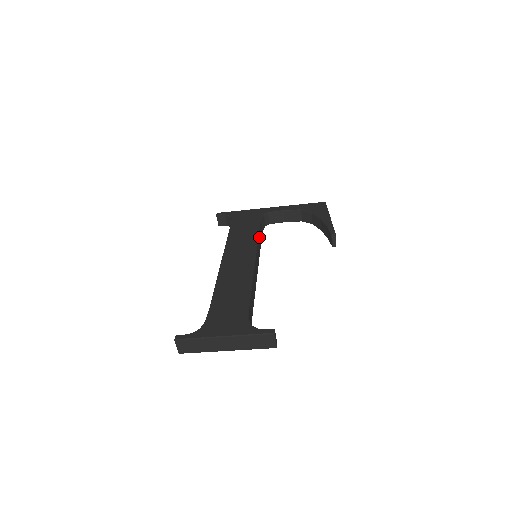
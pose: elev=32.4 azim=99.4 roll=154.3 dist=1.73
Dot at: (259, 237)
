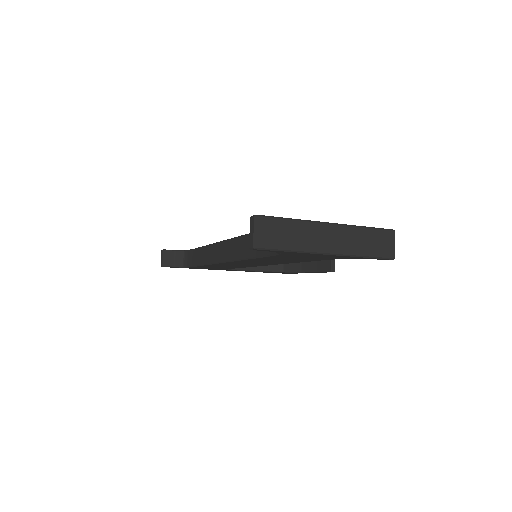
Dot at: occluded
